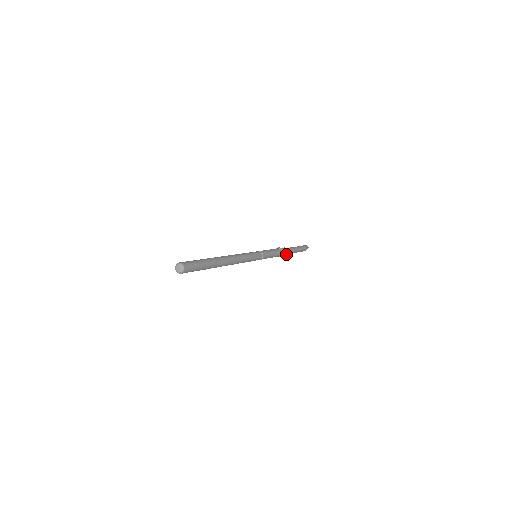
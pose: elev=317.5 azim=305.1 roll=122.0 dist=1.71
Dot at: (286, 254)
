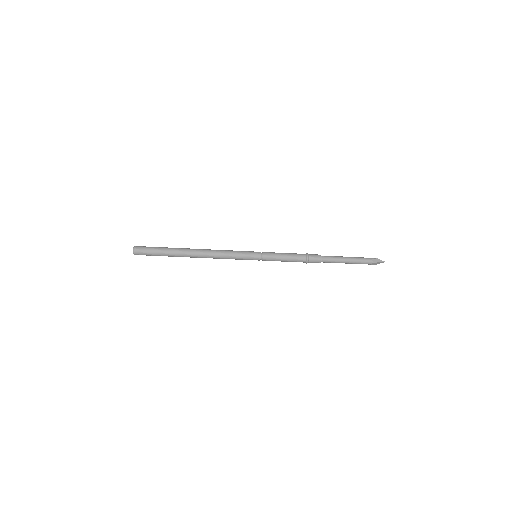
Dot at: (319, 262)
